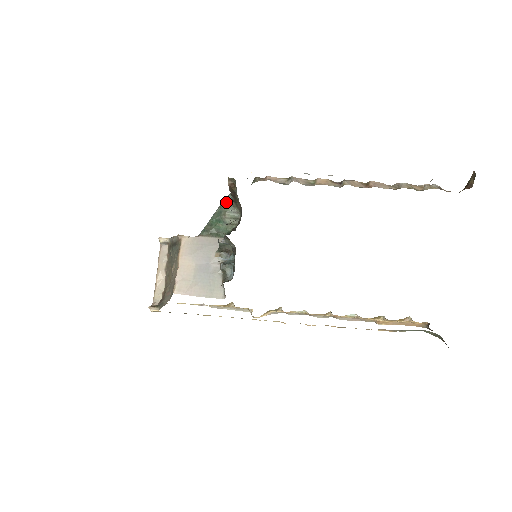
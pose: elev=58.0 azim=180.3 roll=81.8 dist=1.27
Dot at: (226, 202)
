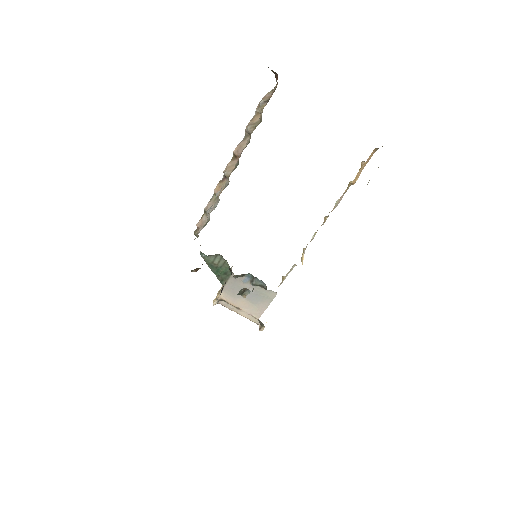
Dot at: (205, 259)
